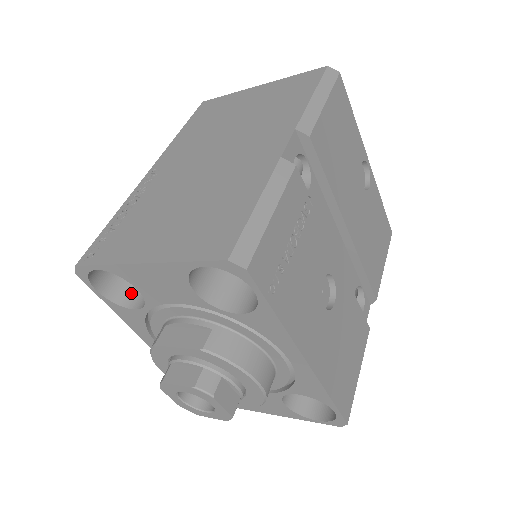
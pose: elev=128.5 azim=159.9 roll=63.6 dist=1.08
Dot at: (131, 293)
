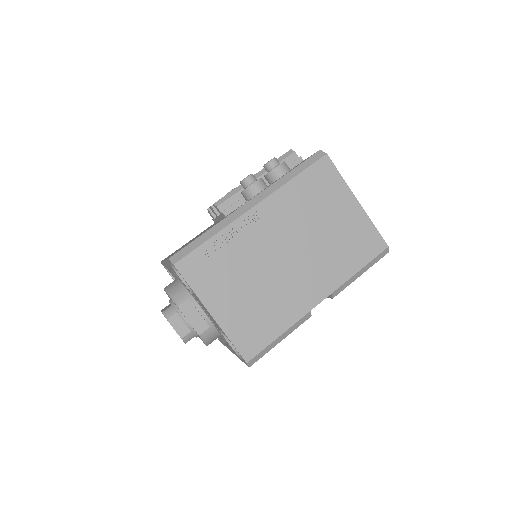
Dot at: occluded
